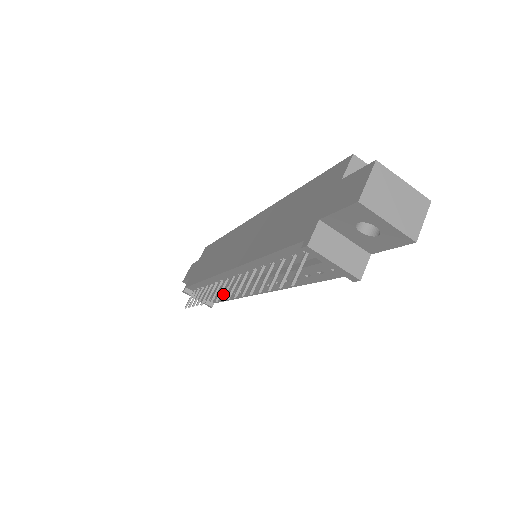
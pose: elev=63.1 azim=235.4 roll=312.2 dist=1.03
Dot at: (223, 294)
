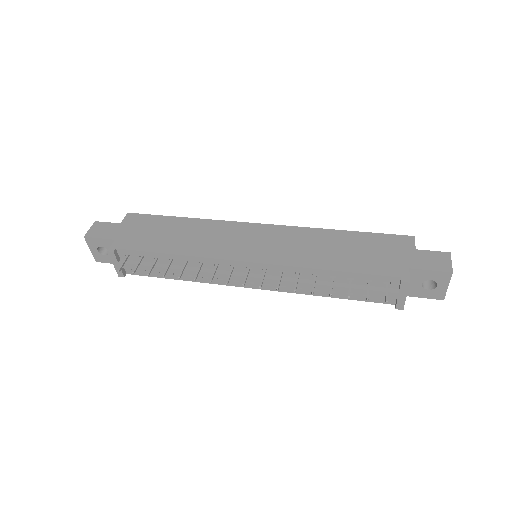
Dot at: (244, 280)
